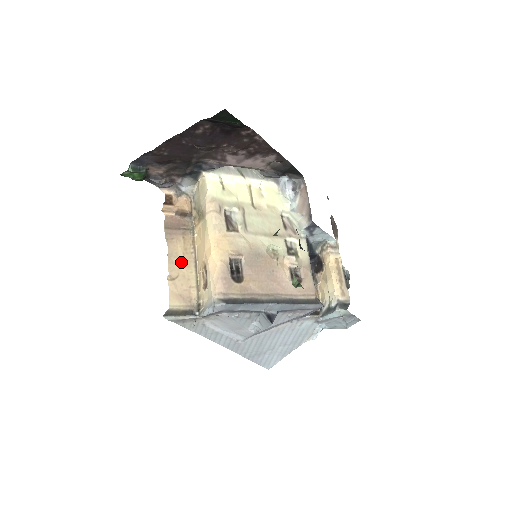
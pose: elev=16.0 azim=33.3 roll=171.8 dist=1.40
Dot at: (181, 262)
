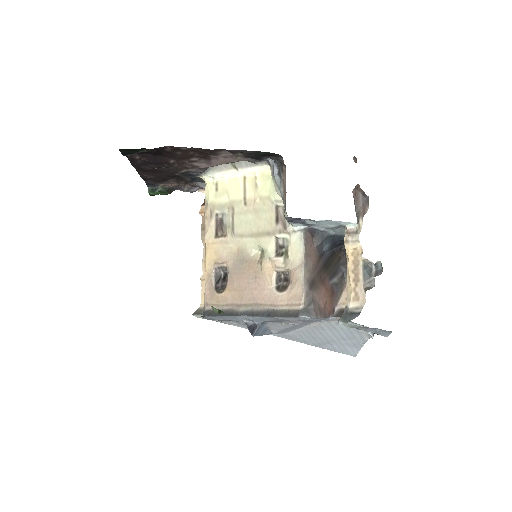
Dot at: occluded
